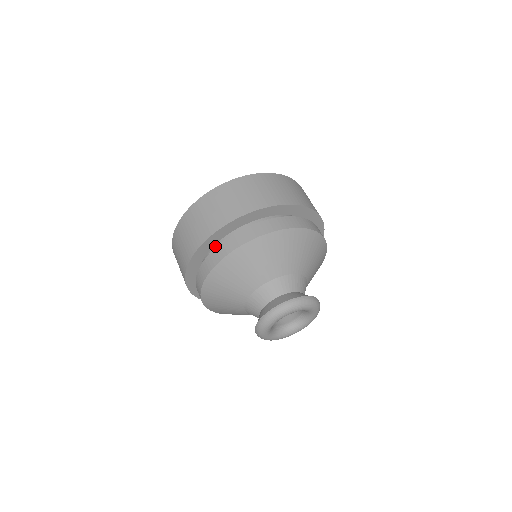
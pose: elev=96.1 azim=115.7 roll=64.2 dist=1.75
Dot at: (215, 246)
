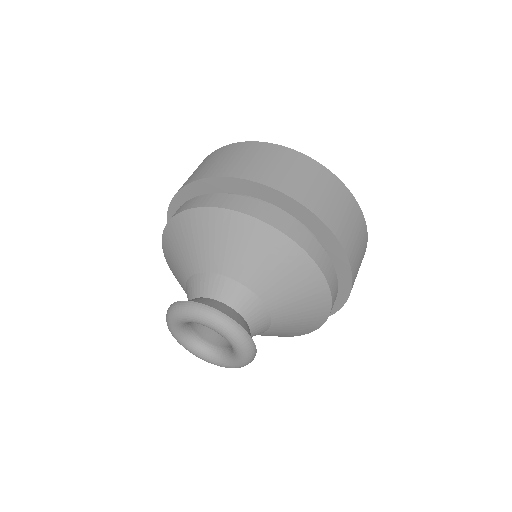
Dot at: occluded
